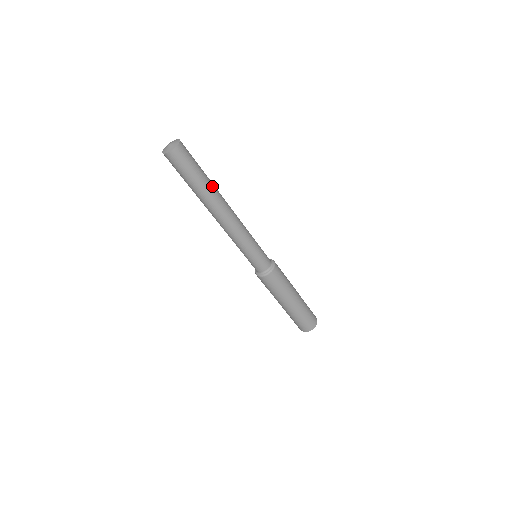
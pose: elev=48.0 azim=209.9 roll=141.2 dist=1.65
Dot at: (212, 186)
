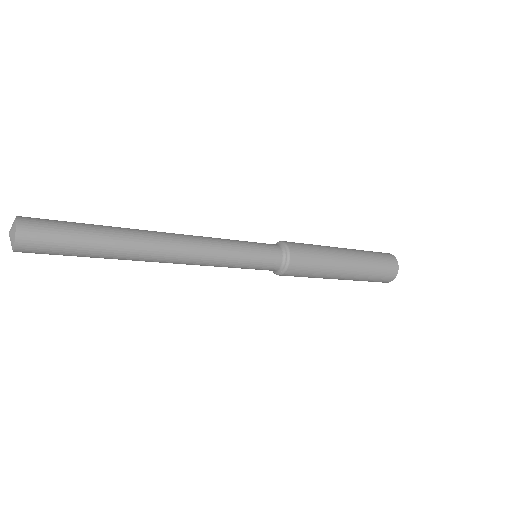
Dot at: (117, 233)
